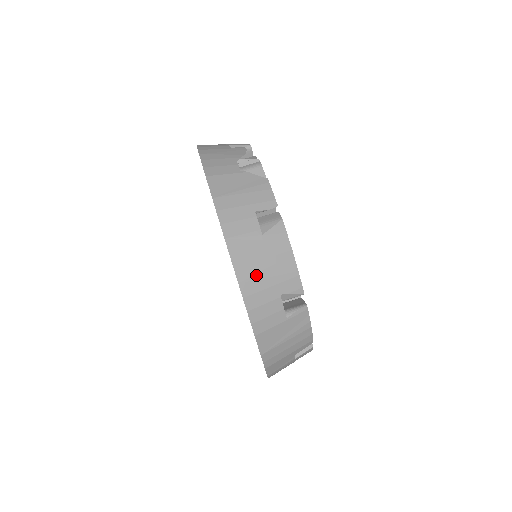
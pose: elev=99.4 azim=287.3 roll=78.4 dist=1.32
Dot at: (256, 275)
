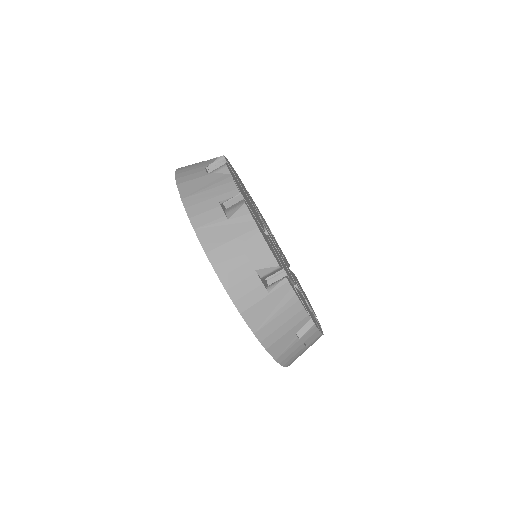
Dot at: (227, 256)
